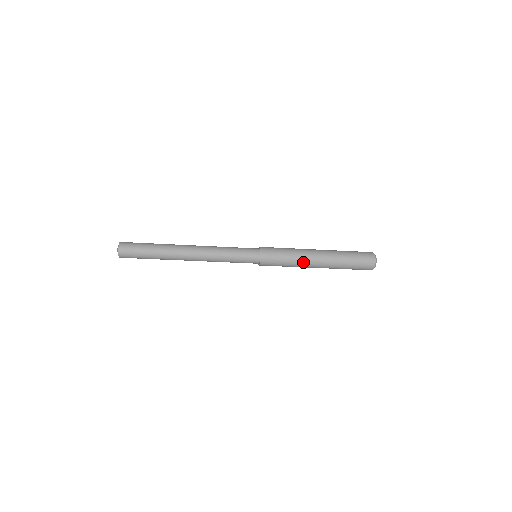
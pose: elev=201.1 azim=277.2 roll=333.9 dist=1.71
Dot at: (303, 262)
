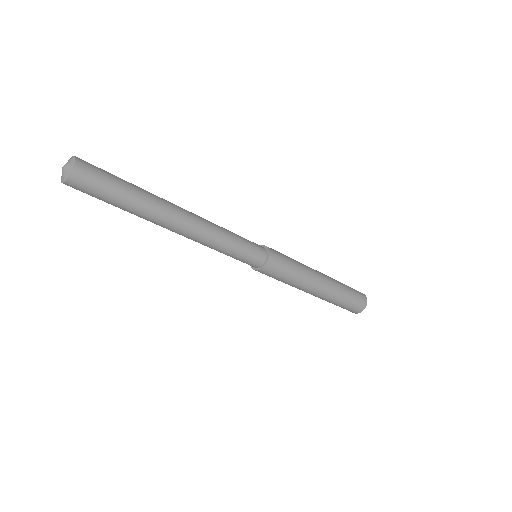
Dot at: (310, 274)
